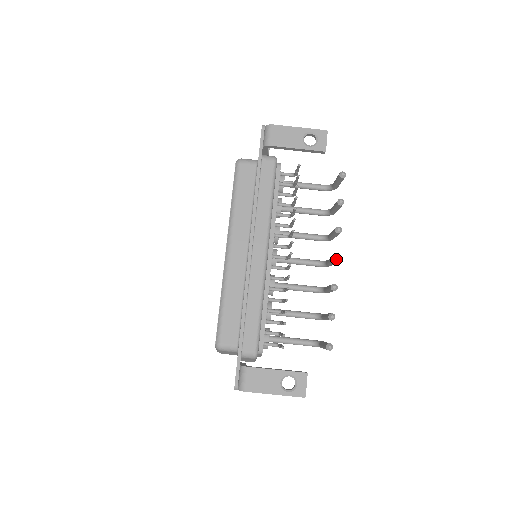
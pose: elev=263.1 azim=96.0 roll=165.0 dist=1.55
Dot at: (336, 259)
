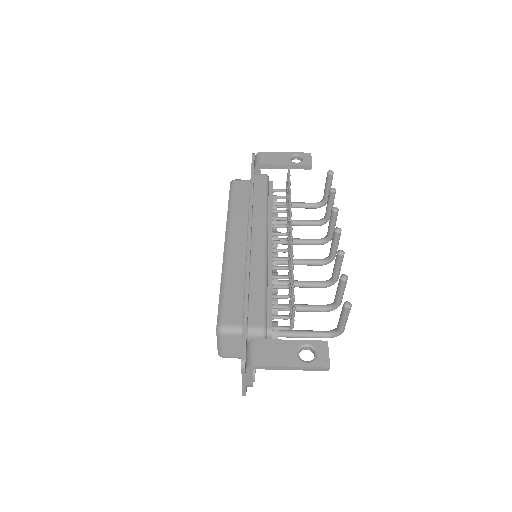
Dot at: (338, 229)
